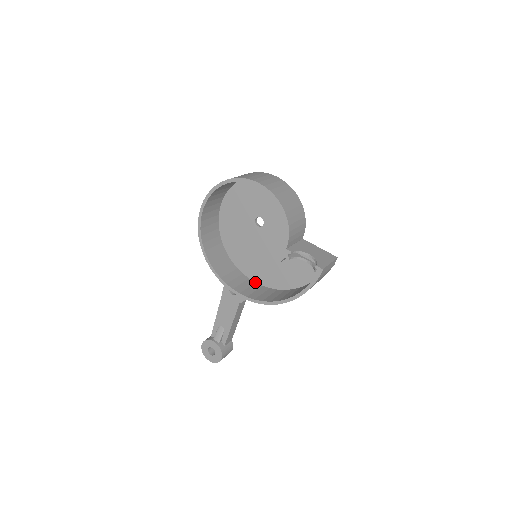
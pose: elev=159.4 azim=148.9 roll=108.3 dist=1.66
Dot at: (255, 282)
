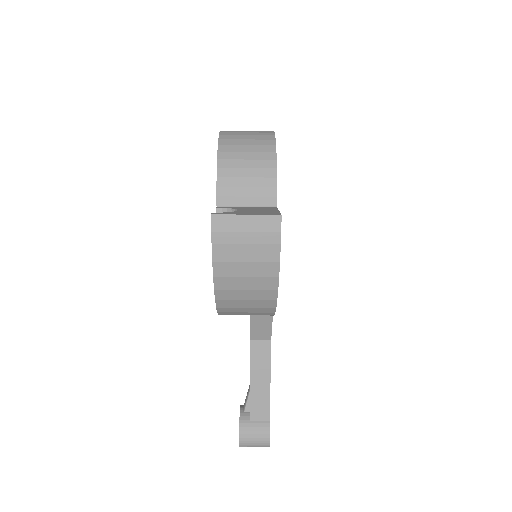
Dot at: occluded
